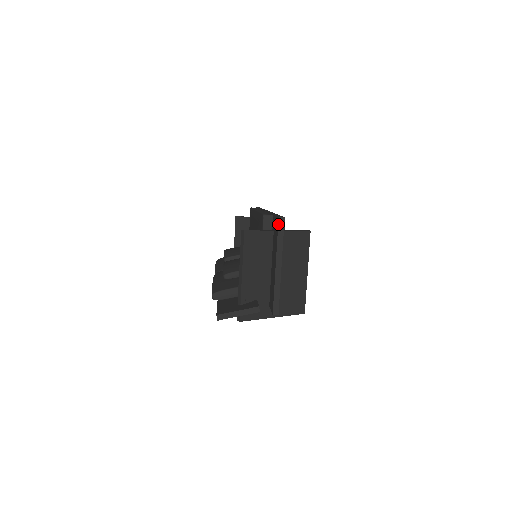
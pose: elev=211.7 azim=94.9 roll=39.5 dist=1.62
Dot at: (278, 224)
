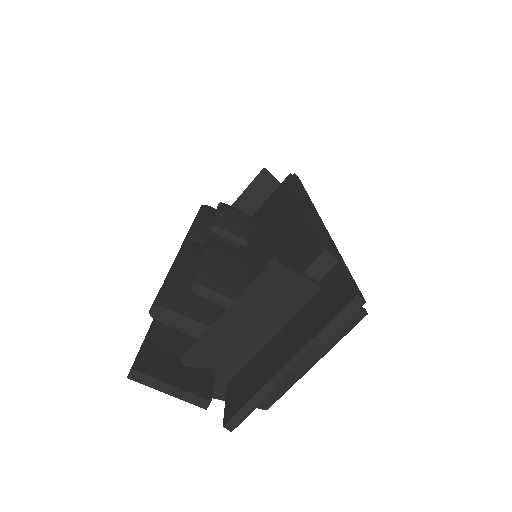
Dot at: (346, 305)
